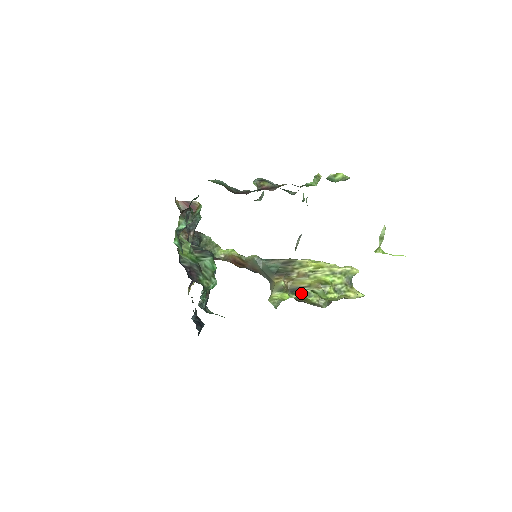
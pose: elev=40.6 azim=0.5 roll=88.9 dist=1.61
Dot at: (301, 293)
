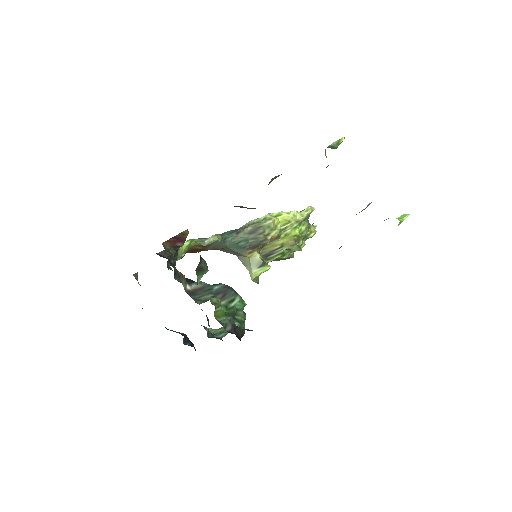
Dot at: (275, 256)
